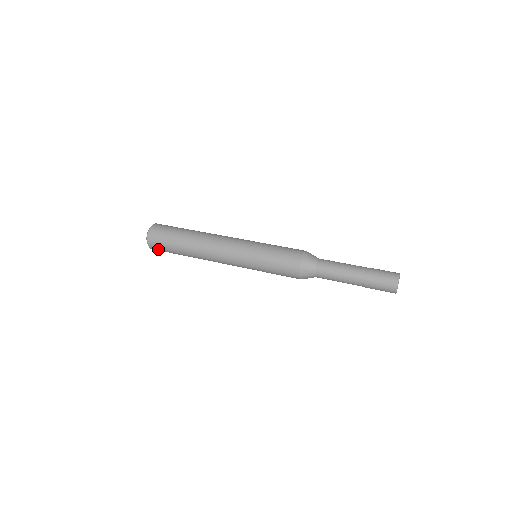
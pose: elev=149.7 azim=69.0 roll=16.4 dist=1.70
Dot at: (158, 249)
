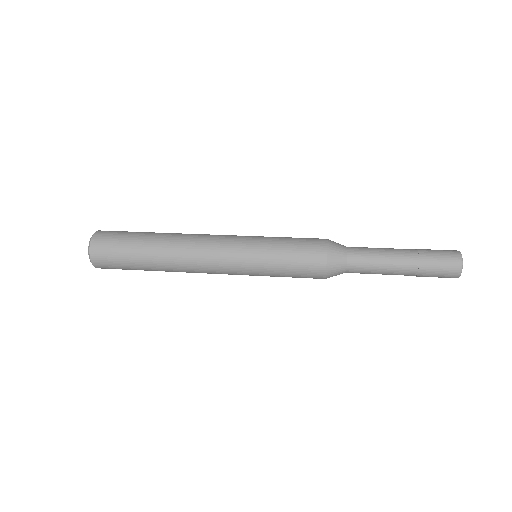
Dot at: (104, 256)
